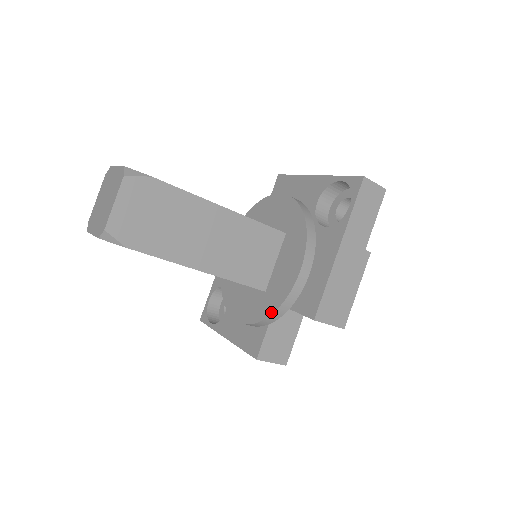
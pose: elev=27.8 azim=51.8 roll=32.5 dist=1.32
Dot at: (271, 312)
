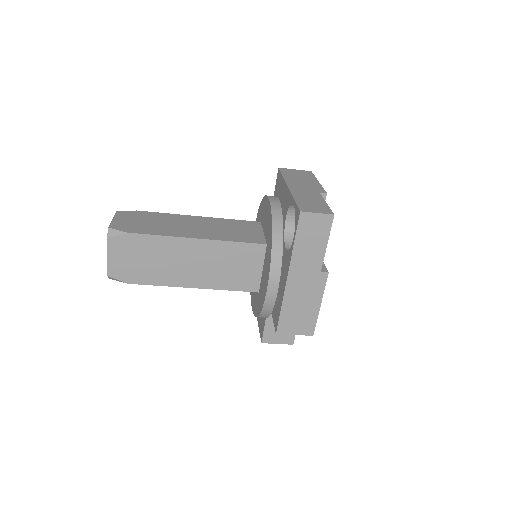
Dot at: (258, 314)
